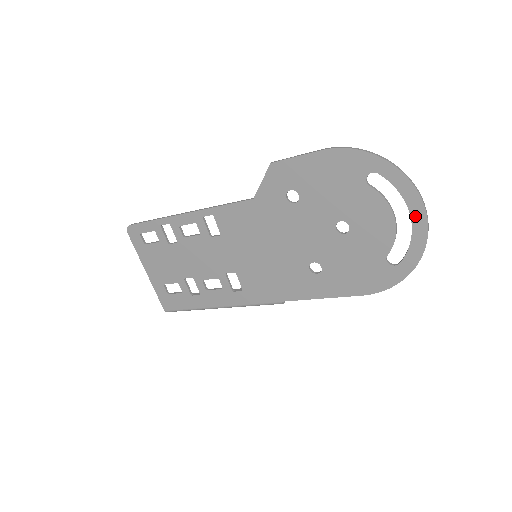
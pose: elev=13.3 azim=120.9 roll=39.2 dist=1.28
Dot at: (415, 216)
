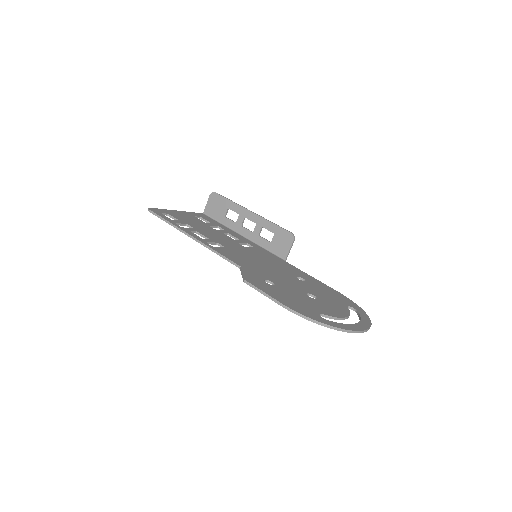
Dot at: occluded
